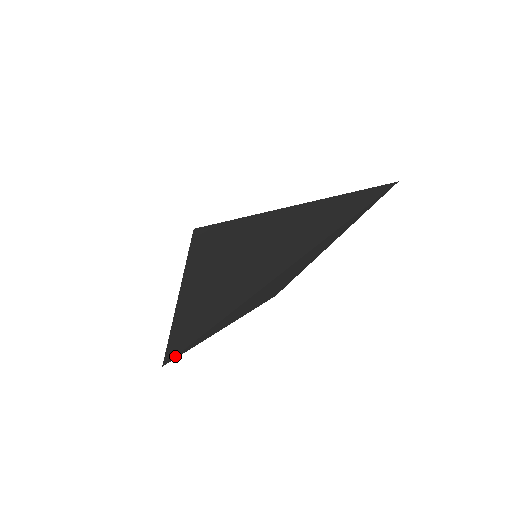
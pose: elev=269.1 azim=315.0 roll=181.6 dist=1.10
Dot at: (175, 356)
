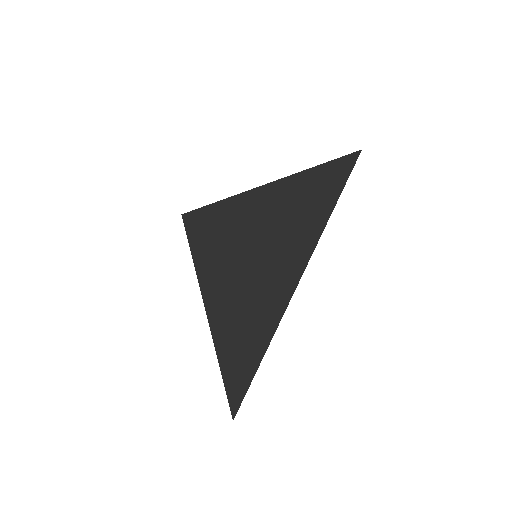
Dot at: (238, 409)
